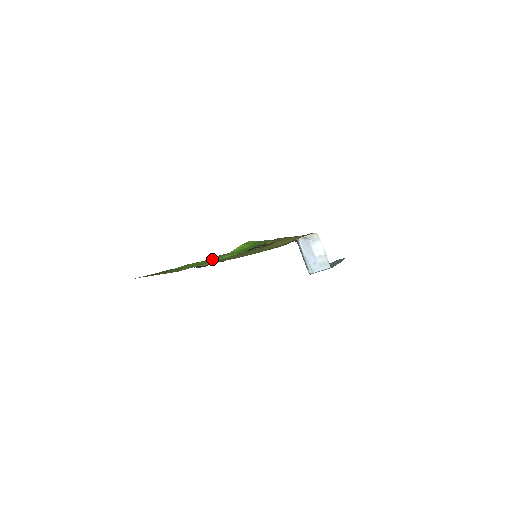
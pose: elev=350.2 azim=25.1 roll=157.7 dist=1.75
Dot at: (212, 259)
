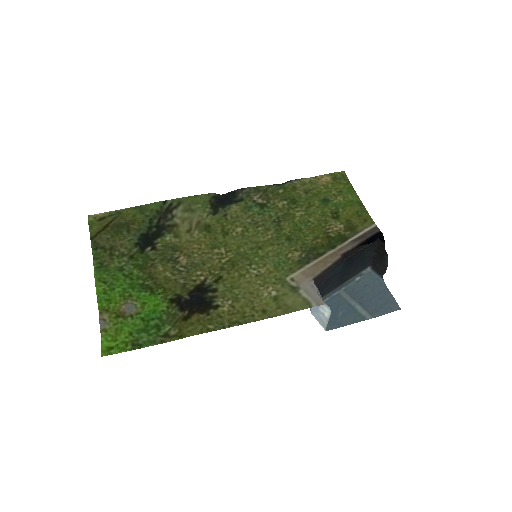
Dot at: (126, 292)
